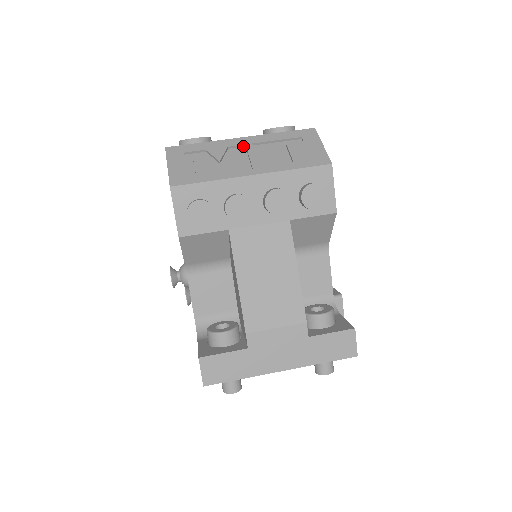
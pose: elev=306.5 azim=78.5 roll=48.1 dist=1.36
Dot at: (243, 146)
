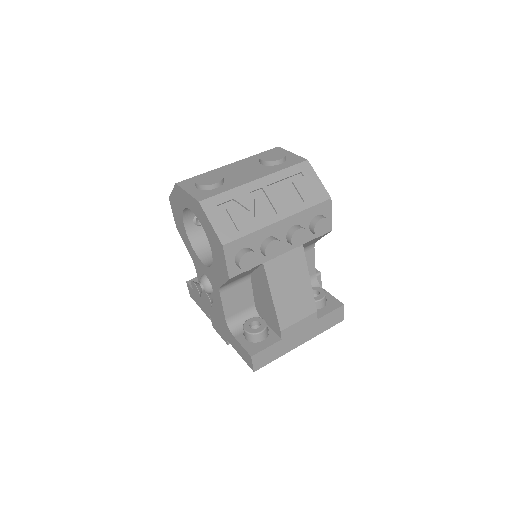
Dot at: (260, 189)
